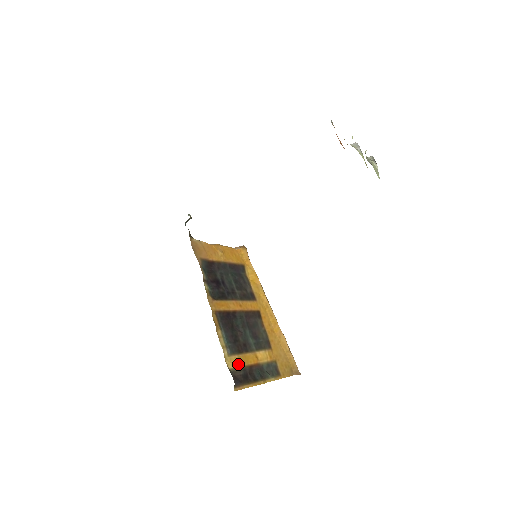
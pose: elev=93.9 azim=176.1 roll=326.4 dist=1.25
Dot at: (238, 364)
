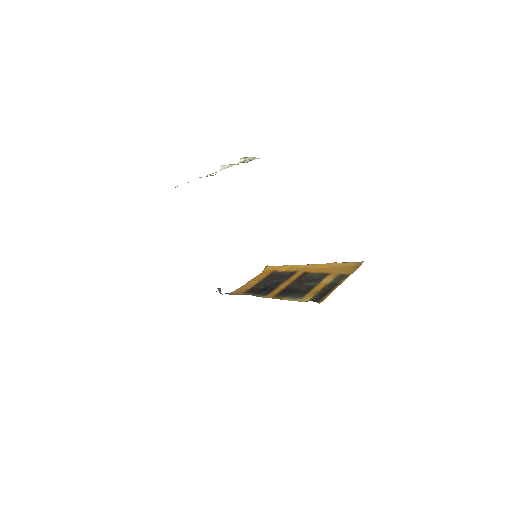
Dot at: (311, 296)
